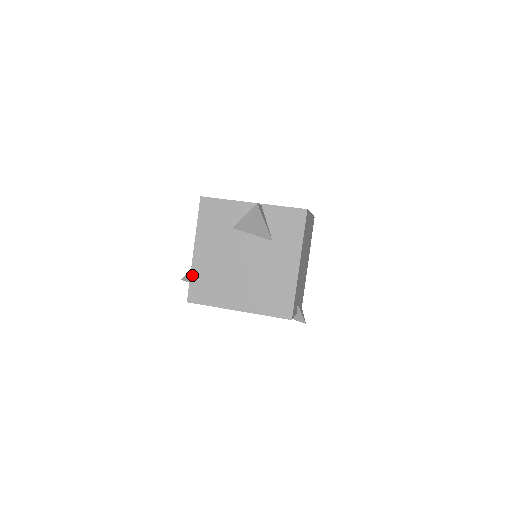
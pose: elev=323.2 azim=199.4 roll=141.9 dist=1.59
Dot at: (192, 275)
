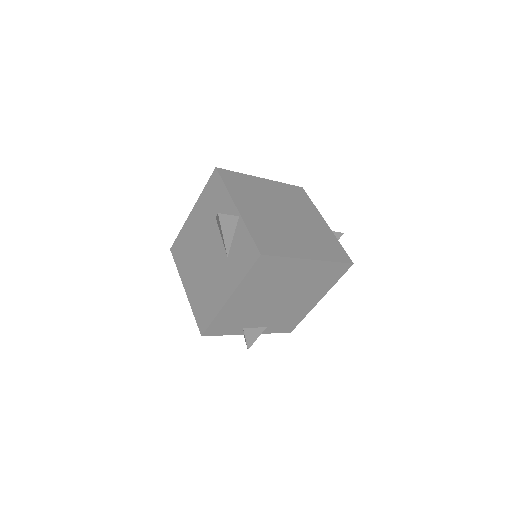
Dot at: (181, 231)
